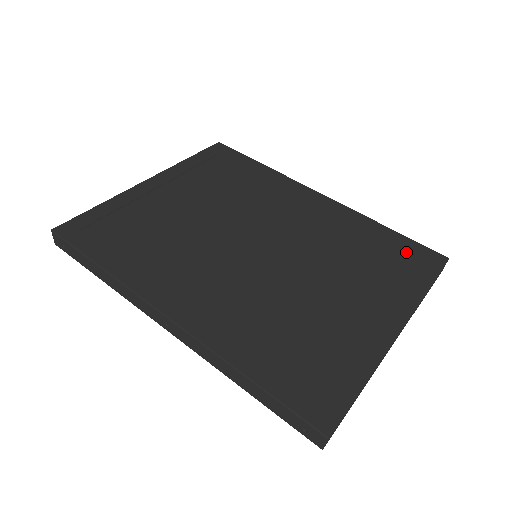
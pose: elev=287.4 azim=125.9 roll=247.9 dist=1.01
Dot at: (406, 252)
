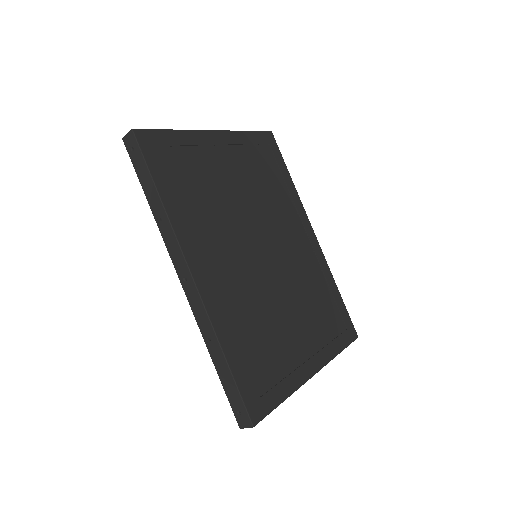
Dot at: (340, 317)
